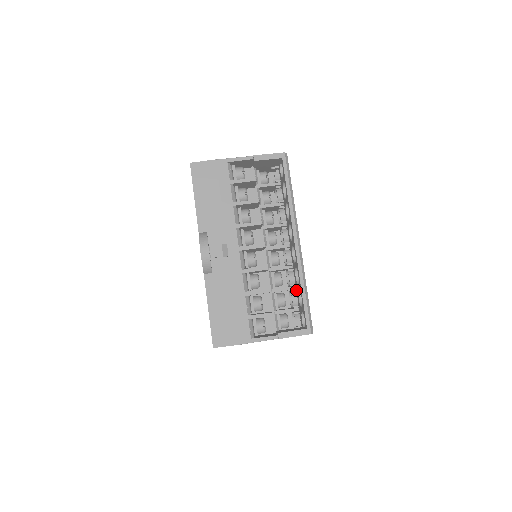
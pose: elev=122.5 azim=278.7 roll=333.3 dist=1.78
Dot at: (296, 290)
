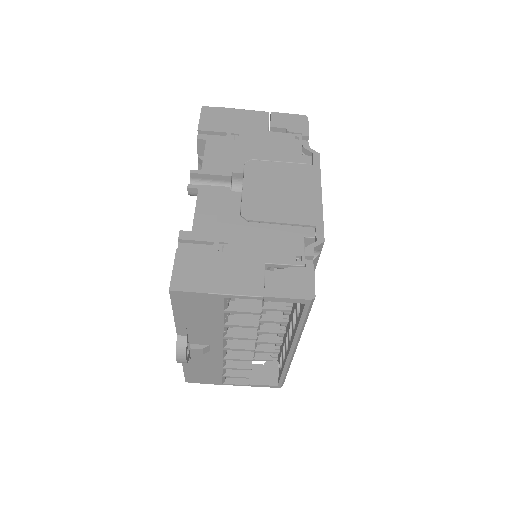
Dot at: (282, 343)
